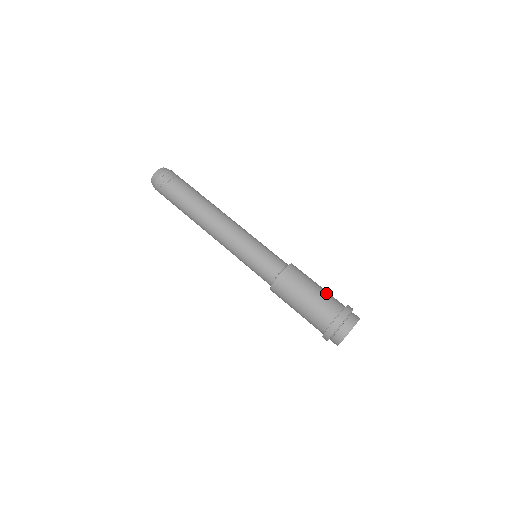
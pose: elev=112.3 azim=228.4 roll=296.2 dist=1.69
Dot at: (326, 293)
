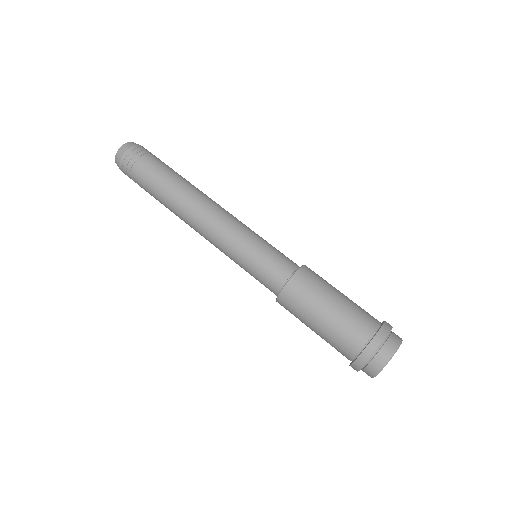
Dot at: (352, 308)
